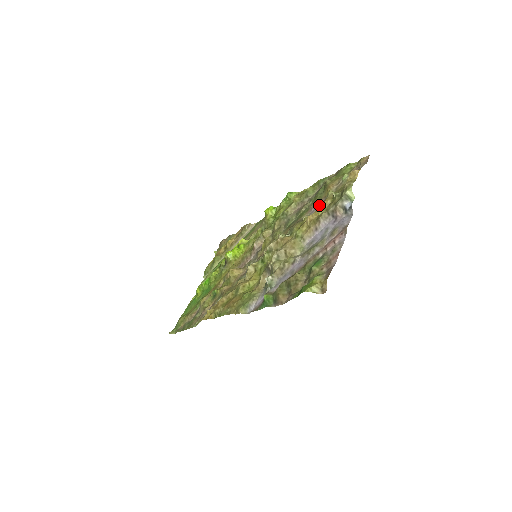
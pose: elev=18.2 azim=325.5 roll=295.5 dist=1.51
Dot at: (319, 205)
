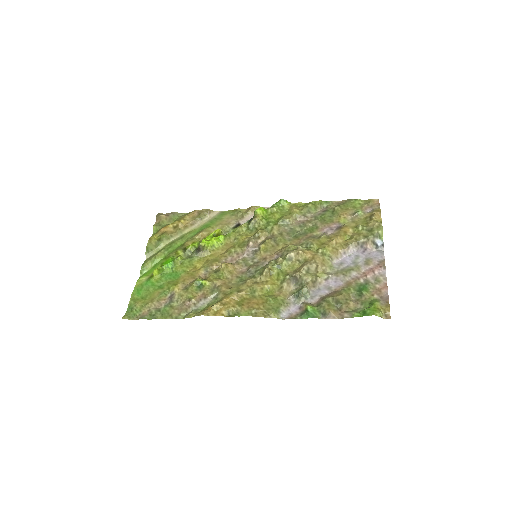
Dot at: (333, 228)
